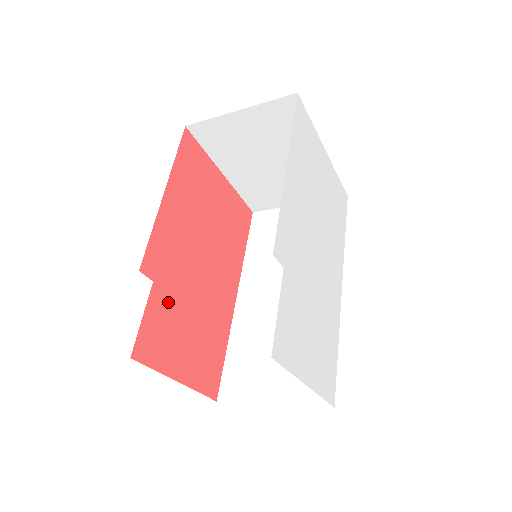
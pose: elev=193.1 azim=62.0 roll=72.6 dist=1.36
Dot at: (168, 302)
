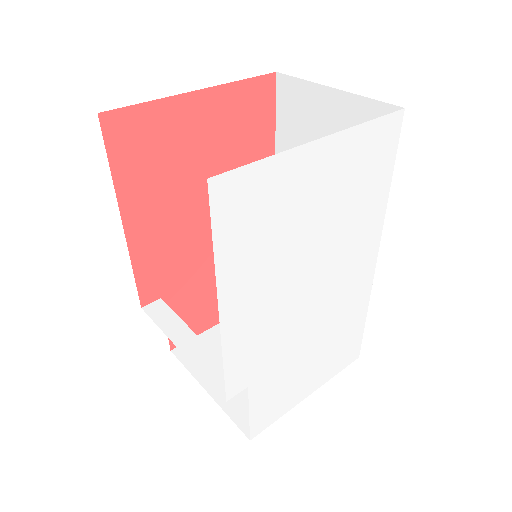
Dot at: (186, 292)
